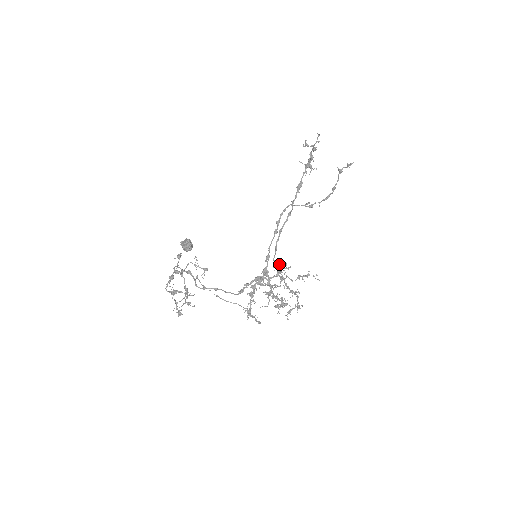
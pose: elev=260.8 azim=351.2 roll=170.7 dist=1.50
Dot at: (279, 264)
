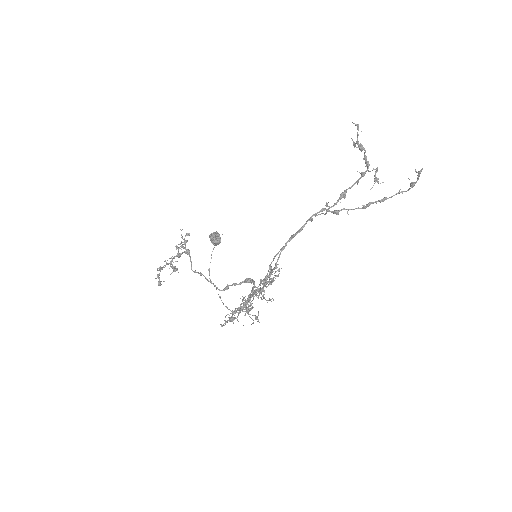
Dot at: occluded
